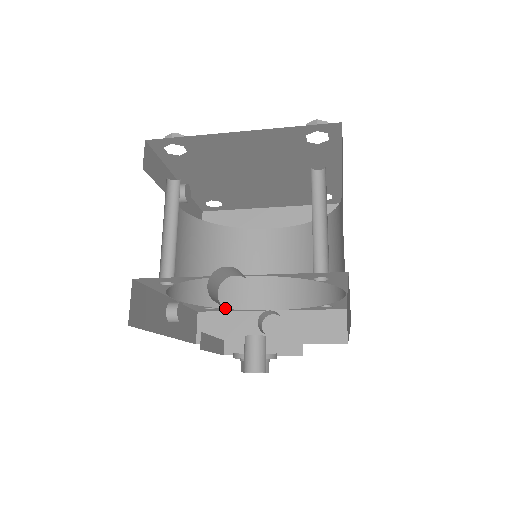
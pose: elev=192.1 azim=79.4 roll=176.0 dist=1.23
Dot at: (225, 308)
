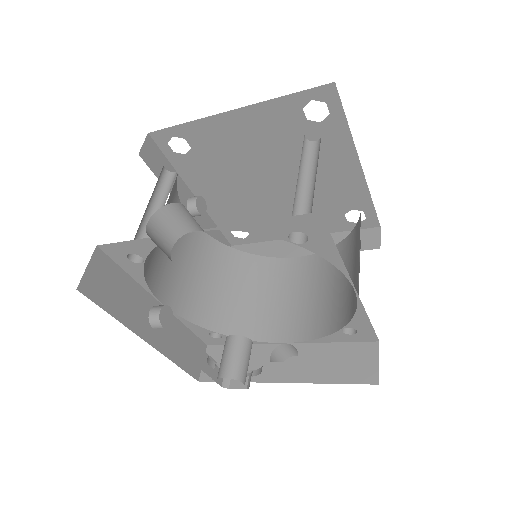
Dot at: occluded
